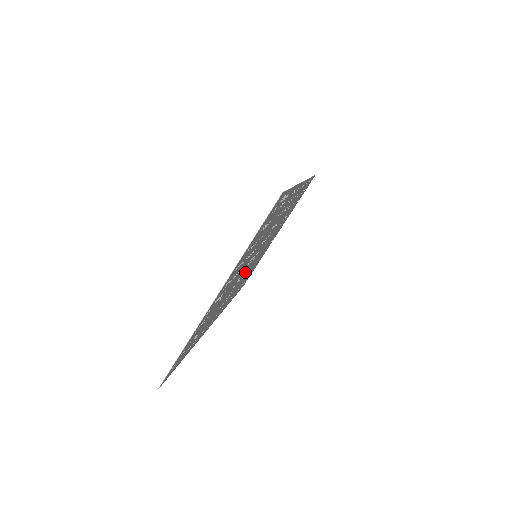
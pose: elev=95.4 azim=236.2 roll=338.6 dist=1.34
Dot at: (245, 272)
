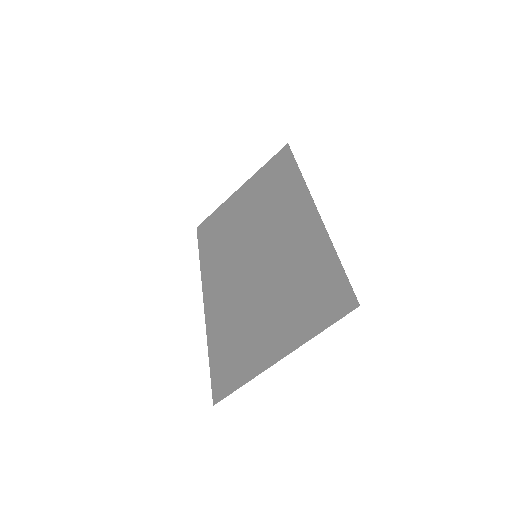
Dot at: (243, 267)
